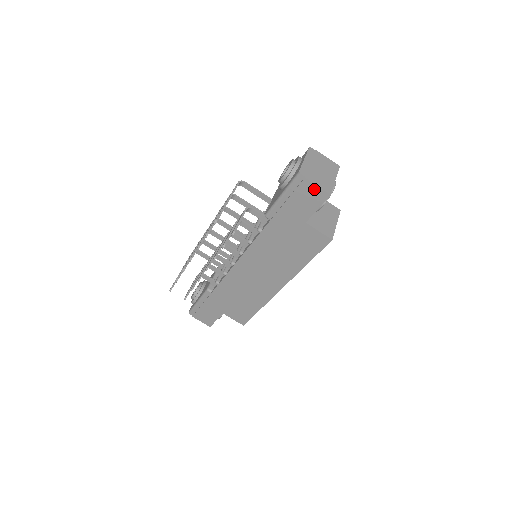
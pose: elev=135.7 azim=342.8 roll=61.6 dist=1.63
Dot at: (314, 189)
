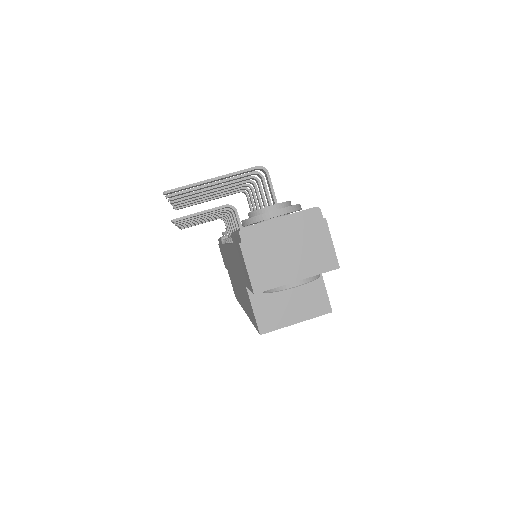
Dot at: (245, 266)
